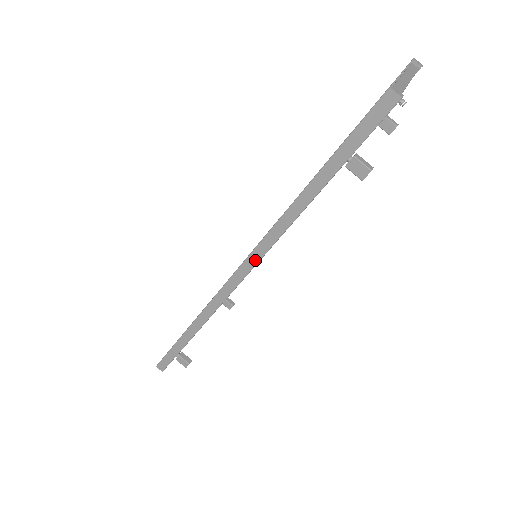
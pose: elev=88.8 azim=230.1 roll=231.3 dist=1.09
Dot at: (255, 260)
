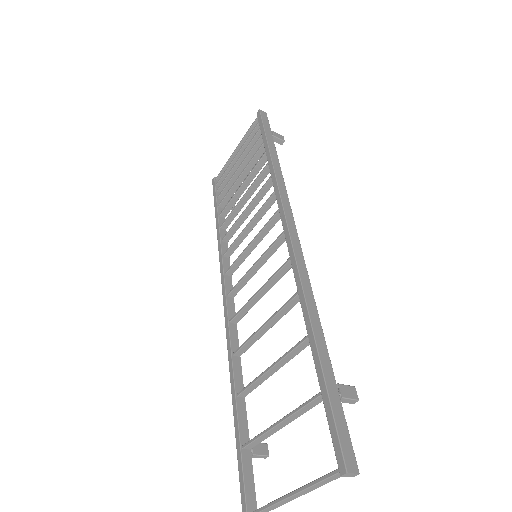
Dot at: occluded
